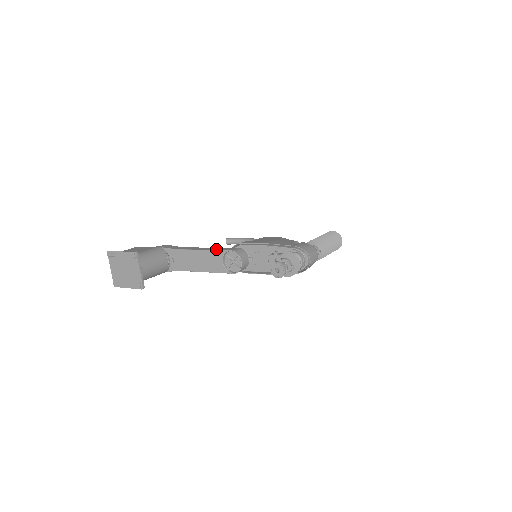
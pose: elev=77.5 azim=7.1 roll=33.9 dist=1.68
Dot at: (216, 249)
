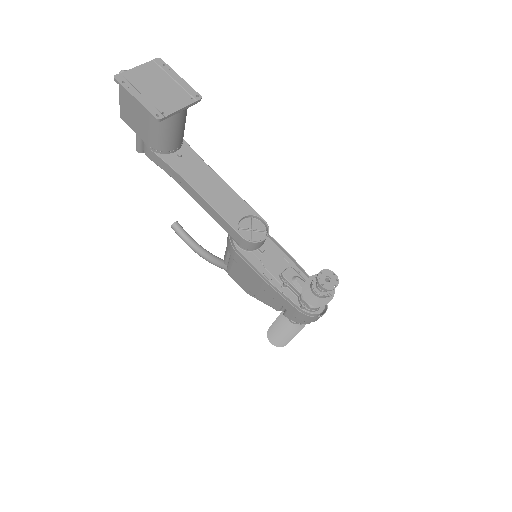
Dot at: (246, 203)
